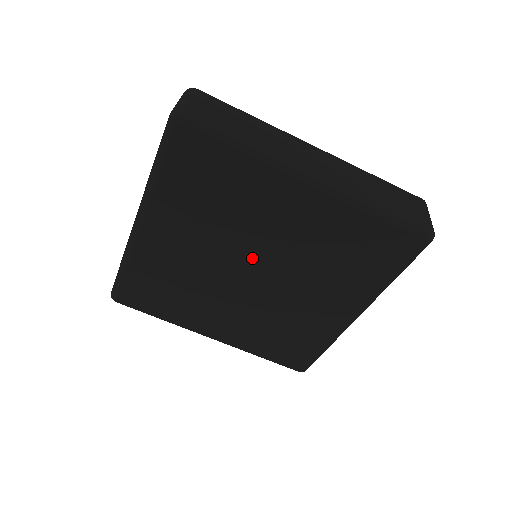
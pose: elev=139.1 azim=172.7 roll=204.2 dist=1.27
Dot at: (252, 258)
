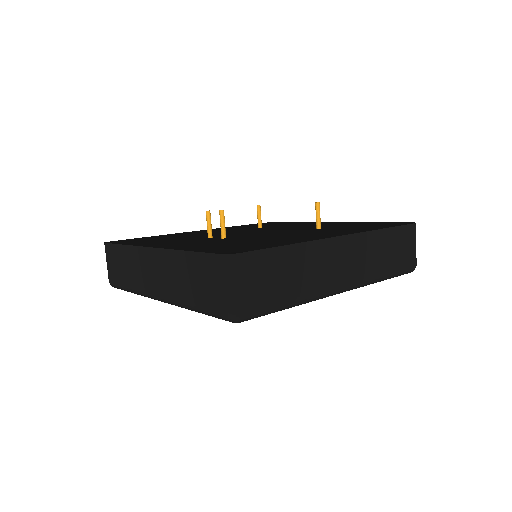
Dot at: occluded
